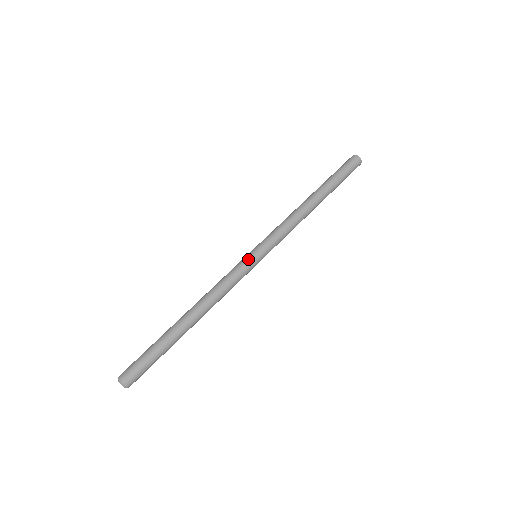
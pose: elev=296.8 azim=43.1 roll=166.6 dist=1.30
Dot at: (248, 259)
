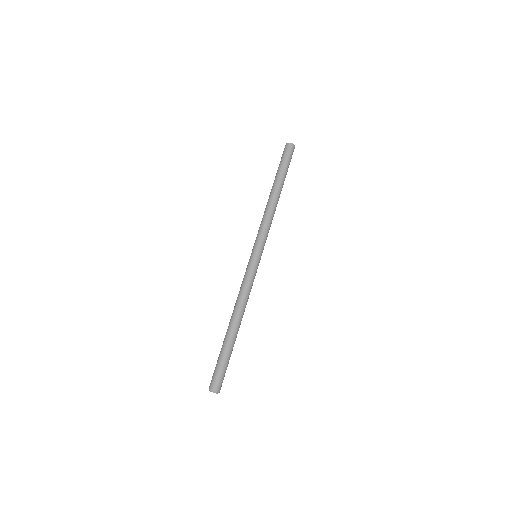
Dot at: (255, 262)
